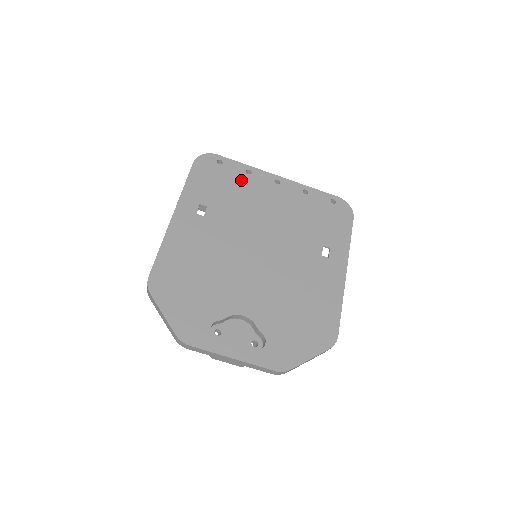
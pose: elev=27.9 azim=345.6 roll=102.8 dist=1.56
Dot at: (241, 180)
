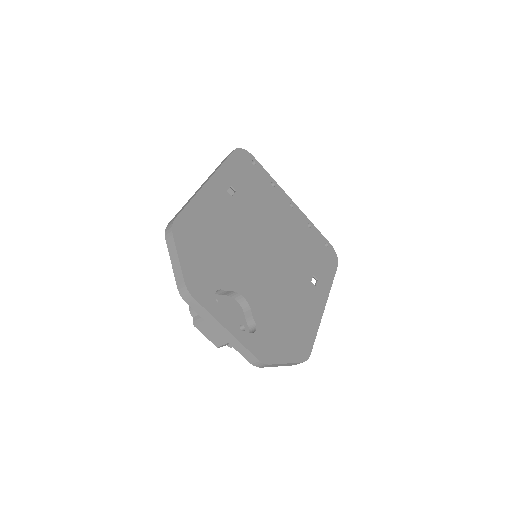
Dot at: (266, 187)
